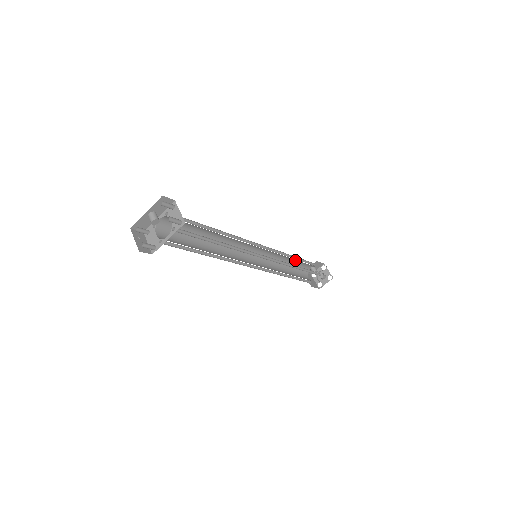
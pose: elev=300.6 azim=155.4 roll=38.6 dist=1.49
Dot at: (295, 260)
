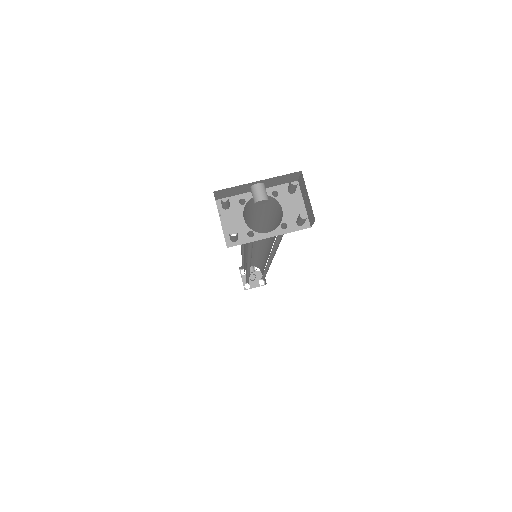
Dot at: (256, 259)
